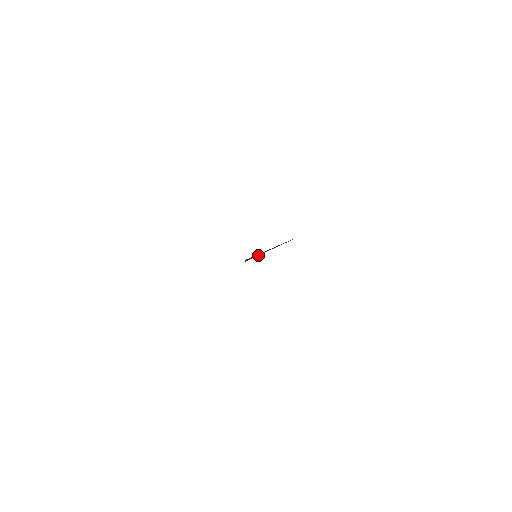
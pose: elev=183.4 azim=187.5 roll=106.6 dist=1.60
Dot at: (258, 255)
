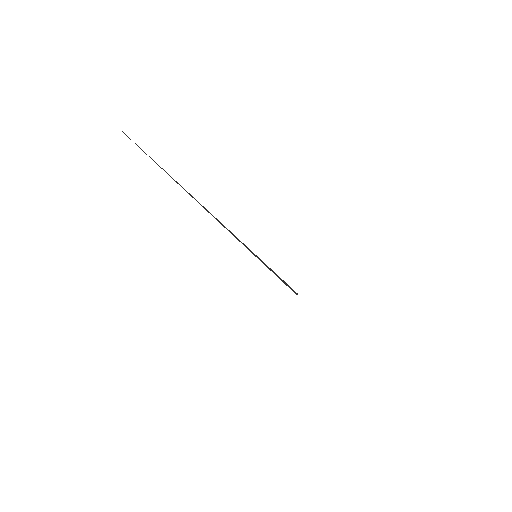
Dot at: (247, 247)
